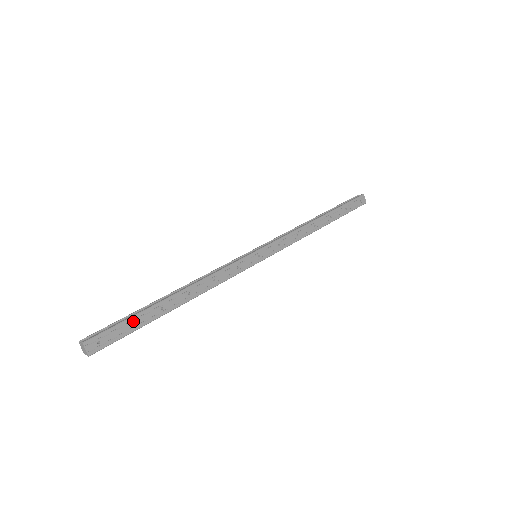
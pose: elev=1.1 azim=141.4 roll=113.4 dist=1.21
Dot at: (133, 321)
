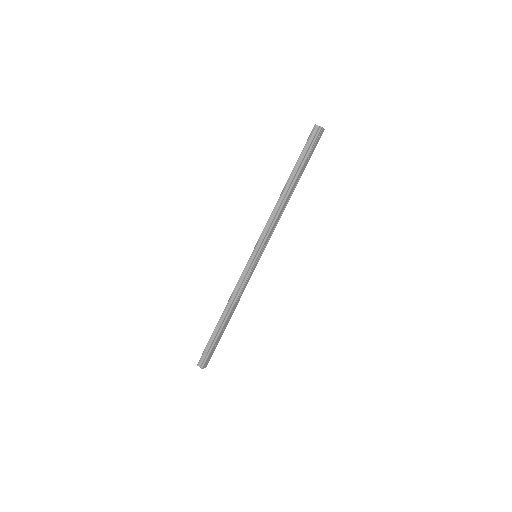
Dot at: (215, 345)
